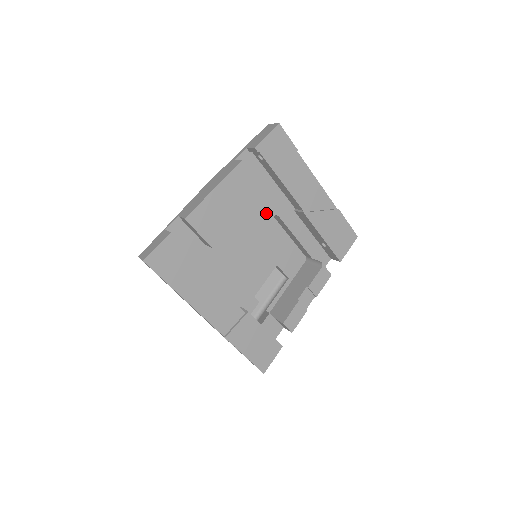
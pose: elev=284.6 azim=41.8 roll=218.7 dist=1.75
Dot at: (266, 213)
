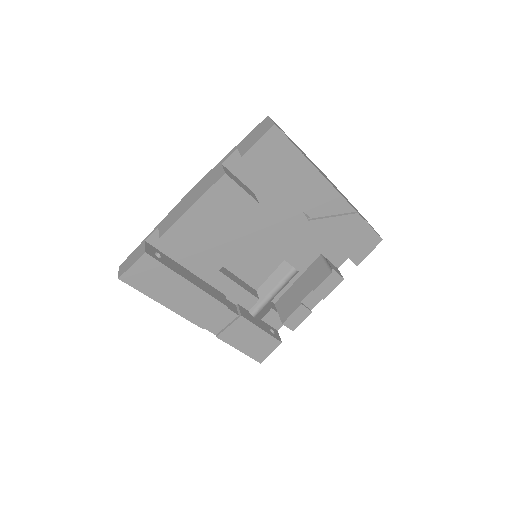
Dot at: (266, 216)
